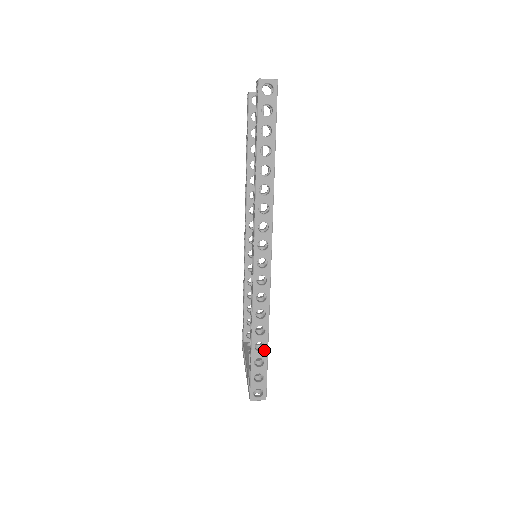
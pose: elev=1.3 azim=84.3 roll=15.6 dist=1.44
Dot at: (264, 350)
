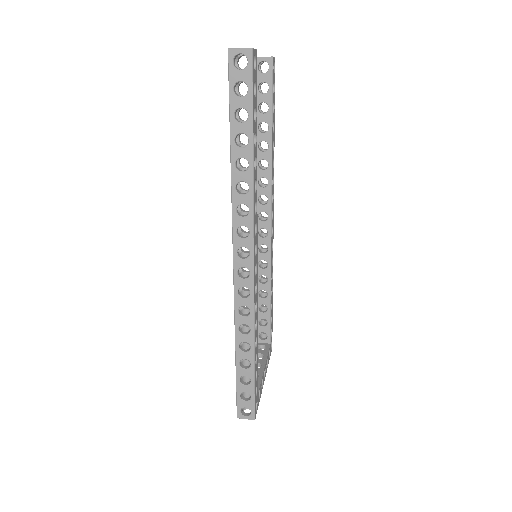
Dot at: (250, 368)
